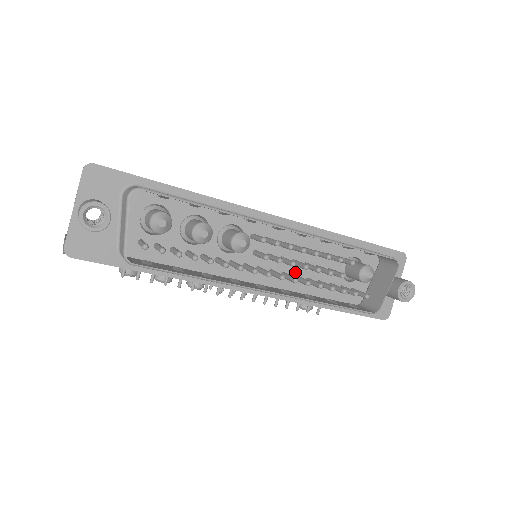
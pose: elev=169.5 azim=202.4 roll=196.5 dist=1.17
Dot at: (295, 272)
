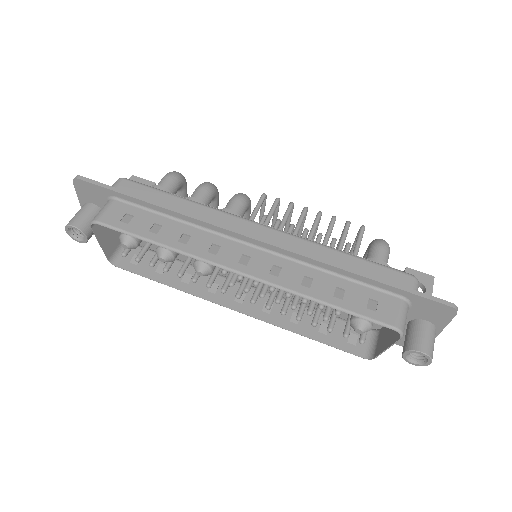
Dot at: occluded
